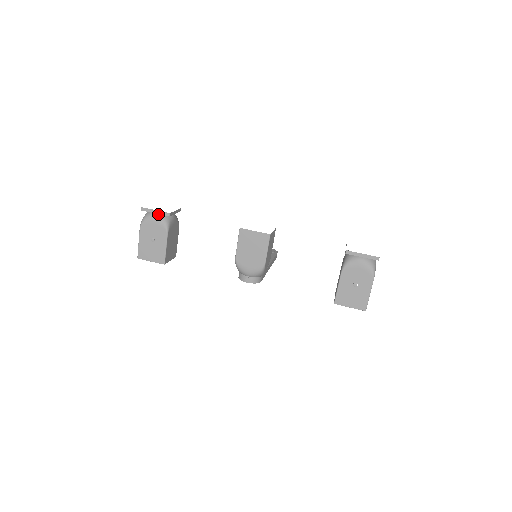
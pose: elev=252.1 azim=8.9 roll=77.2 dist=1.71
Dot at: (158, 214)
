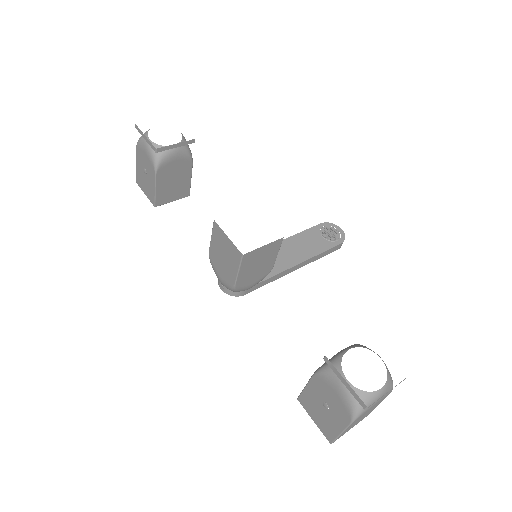
Dot at: (150, 141)
